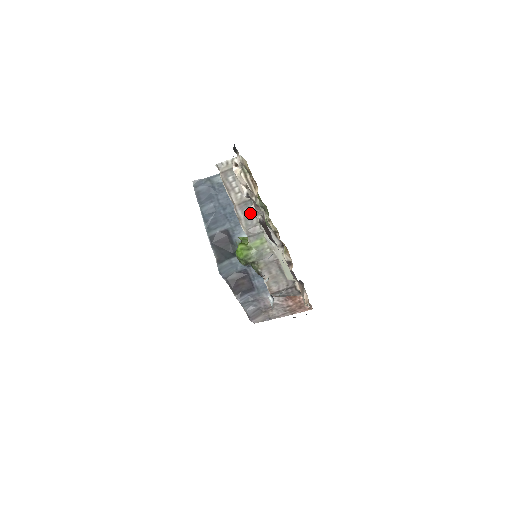
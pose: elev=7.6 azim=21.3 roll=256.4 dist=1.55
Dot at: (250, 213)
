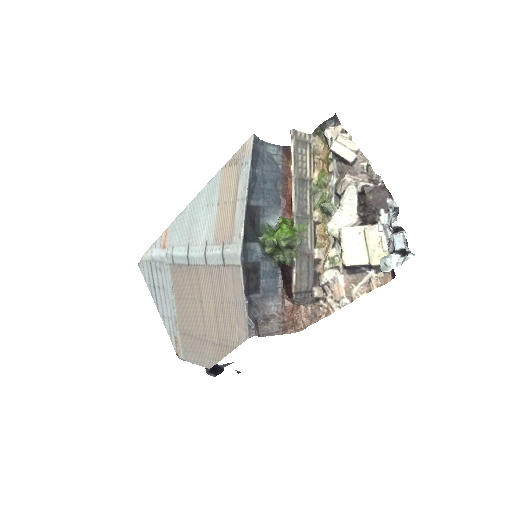
Dot at: (303, 193)
